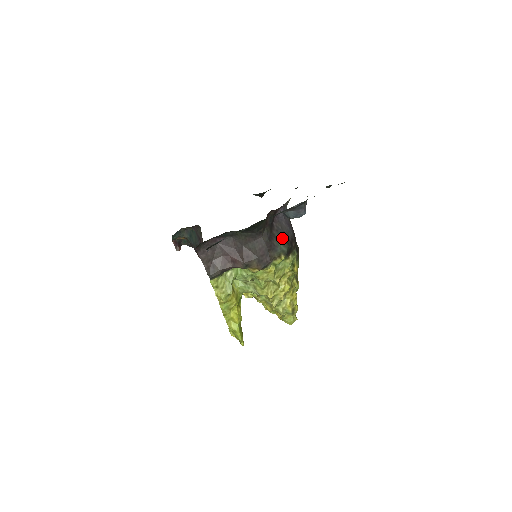
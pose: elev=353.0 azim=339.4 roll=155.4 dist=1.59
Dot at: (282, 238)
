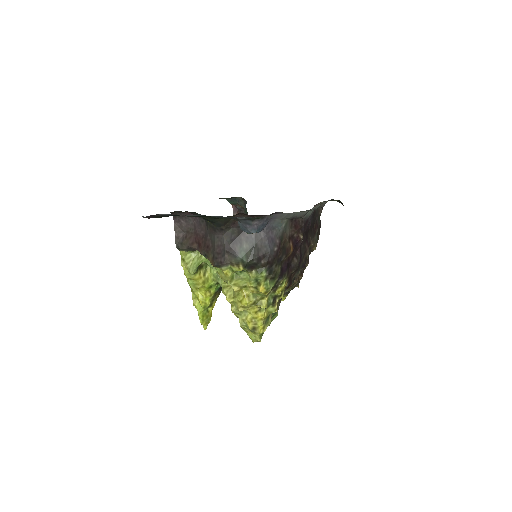
Dot at: (250, 248)
